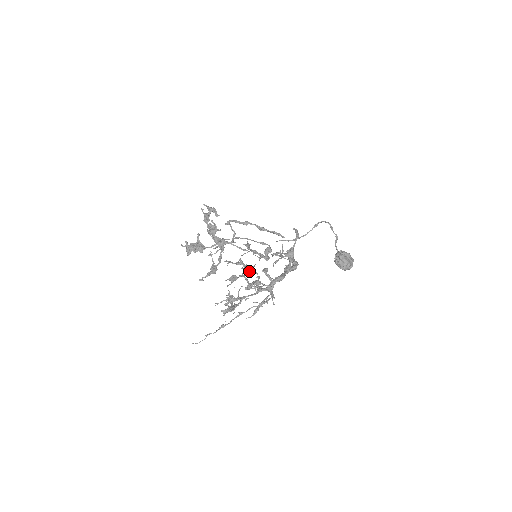
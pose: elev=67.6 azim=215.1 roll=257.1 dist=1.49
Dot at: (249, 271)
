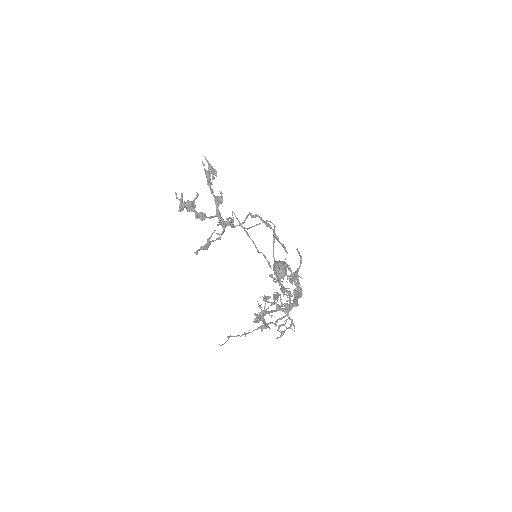
Dot at: (284, 292)
